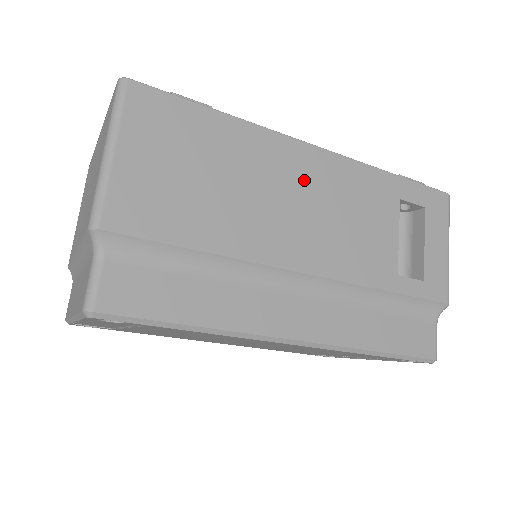
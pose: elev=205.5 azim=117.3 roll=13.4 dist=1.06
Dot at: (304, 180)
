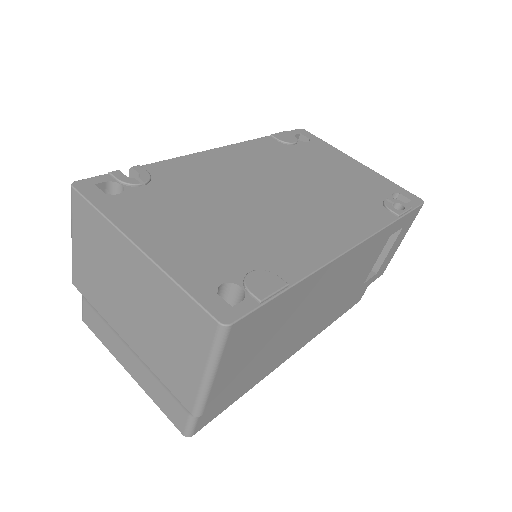
Dot at: (335, 279)
